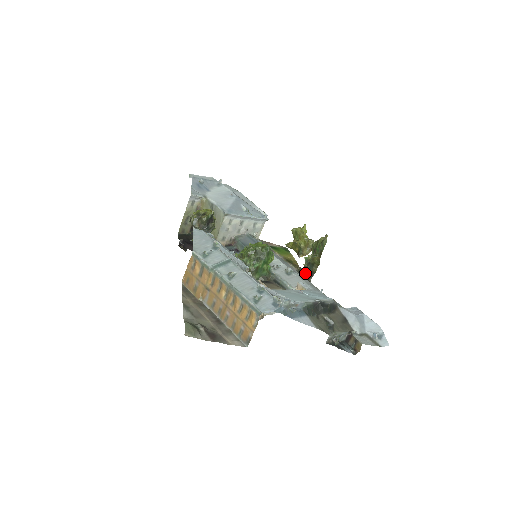
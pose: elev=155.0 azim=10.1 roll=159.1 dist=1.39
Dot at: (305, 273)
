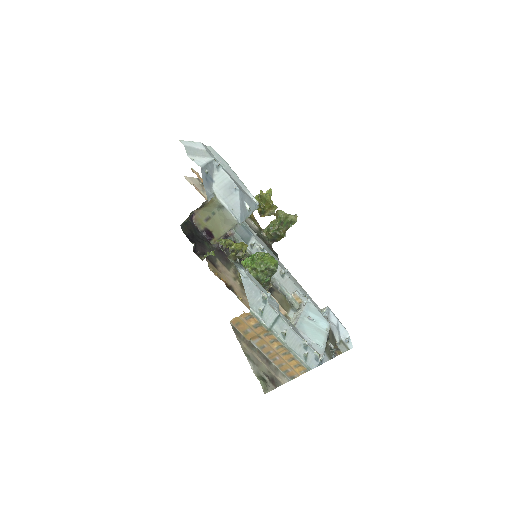
Dot at: (267, 237)
